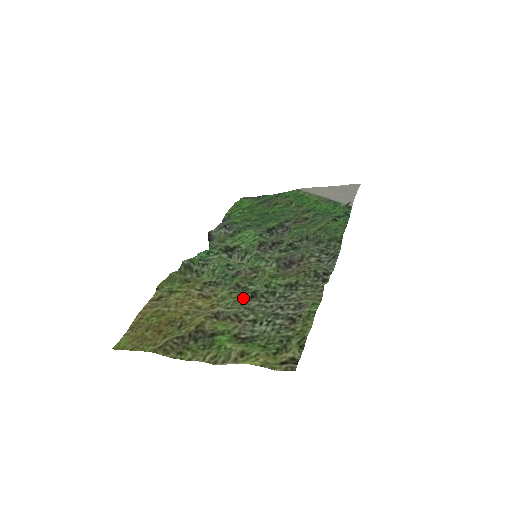
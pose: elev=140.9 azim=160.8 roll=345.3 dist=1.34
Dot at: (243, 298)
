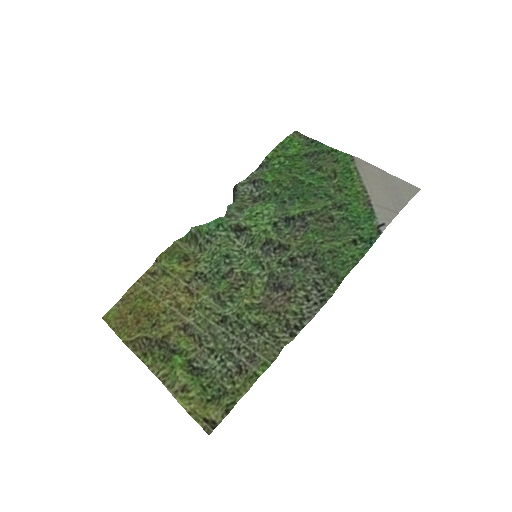
Dot at: (213, 320)
